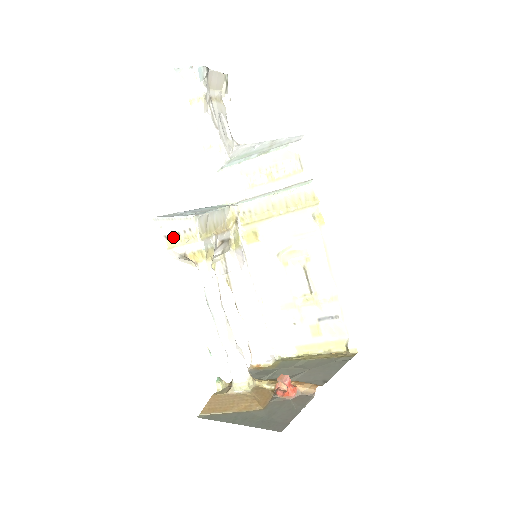
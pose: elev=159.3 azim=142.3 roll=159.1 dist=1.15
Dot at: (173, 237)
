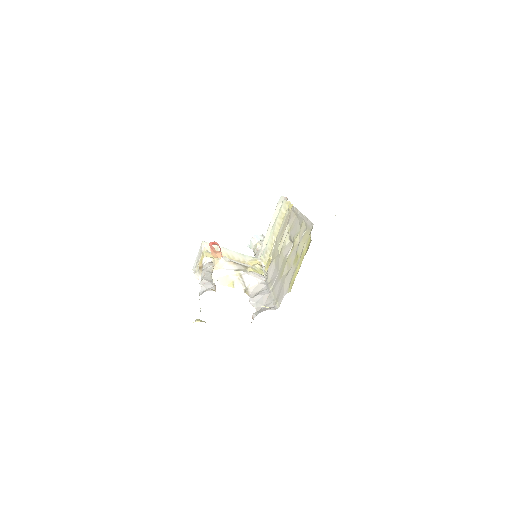
Dot at: occluded
